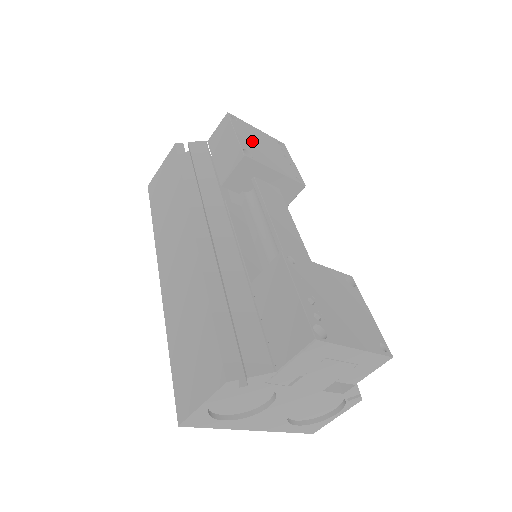
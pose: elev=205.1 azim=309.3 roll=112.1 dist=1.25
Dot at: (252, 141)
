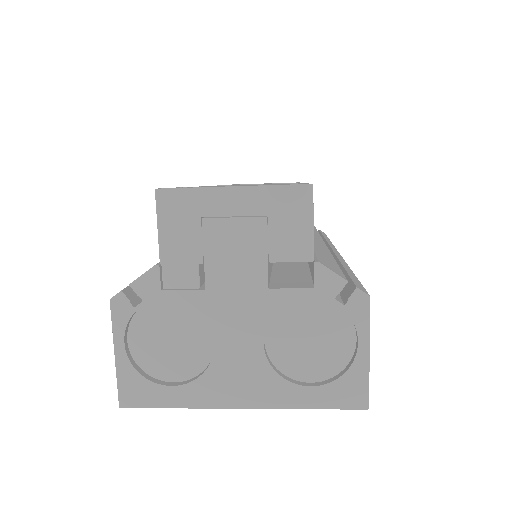
Dot at: occluded
